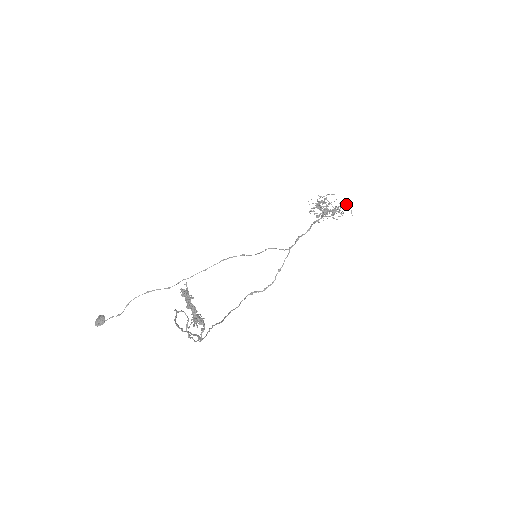
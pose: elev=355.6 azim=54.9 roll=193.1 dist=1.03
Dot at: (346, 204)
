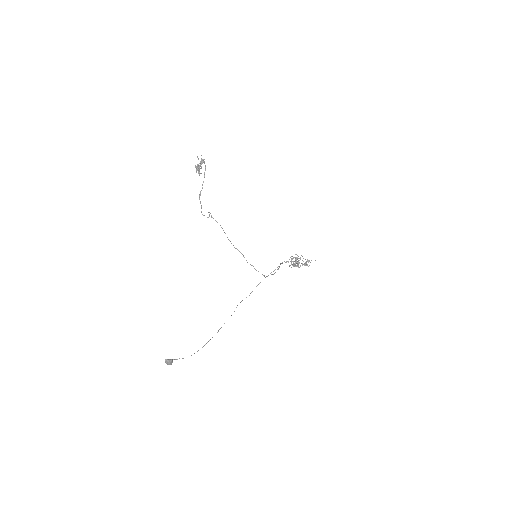
Dot at: occluded
